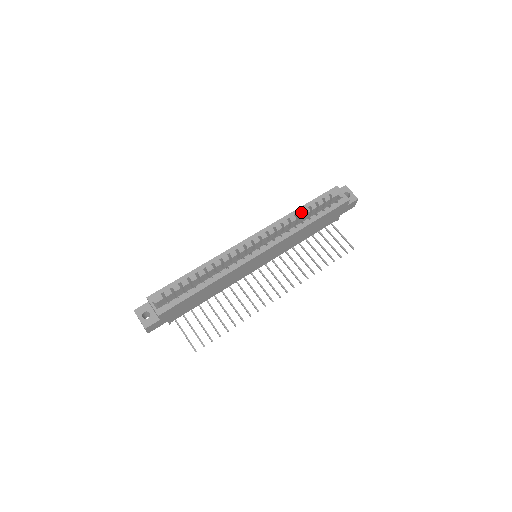
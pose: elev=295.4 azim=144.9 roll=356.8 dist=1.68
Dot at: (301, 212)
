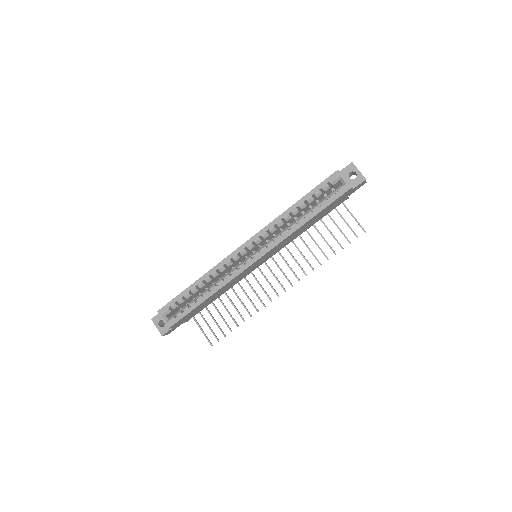
Dot at: (296, 209)
